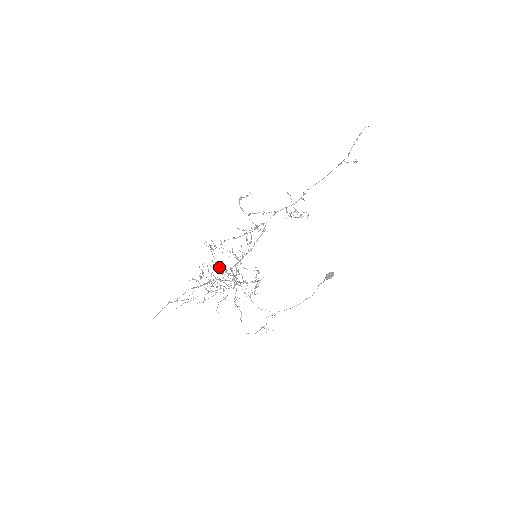
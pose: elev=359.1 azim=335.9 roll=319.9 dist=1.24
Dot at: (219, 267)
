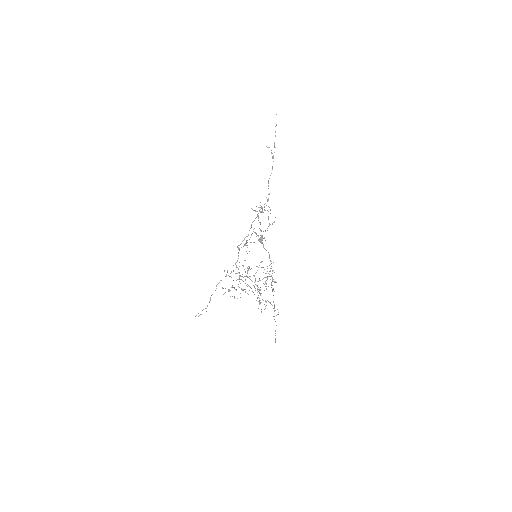
Dot at: occluded
